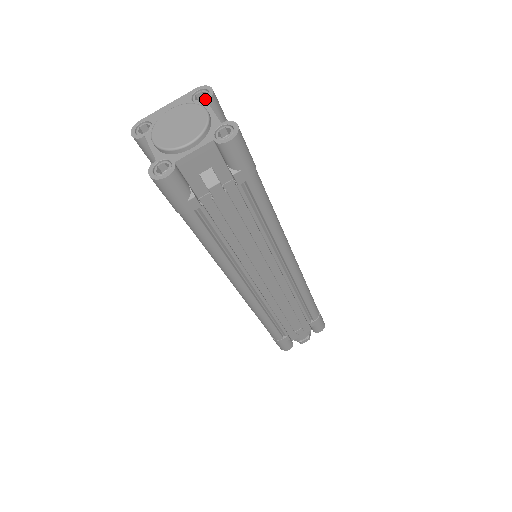
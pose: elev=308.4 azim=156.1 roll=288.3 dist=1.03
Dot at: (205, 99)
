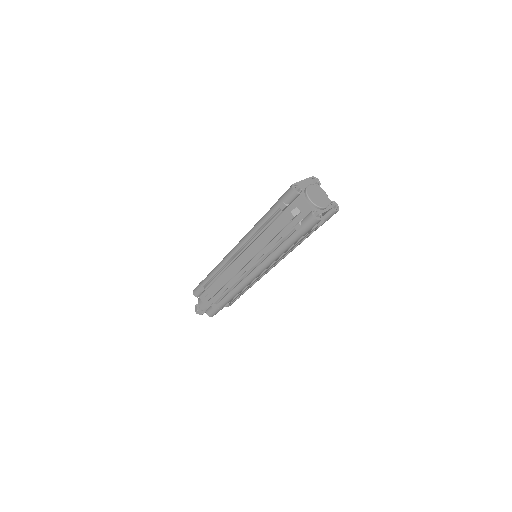
Dot at: (319, 185)
